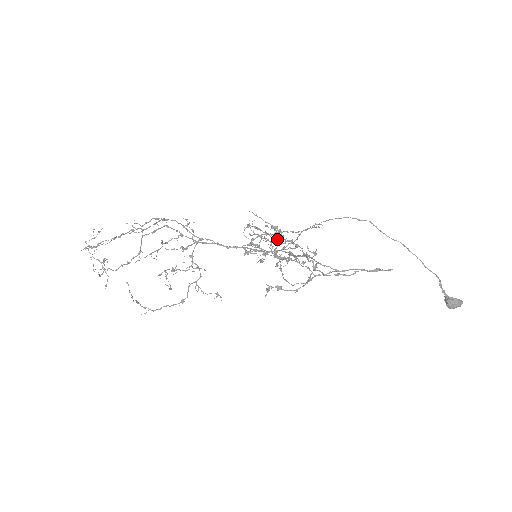
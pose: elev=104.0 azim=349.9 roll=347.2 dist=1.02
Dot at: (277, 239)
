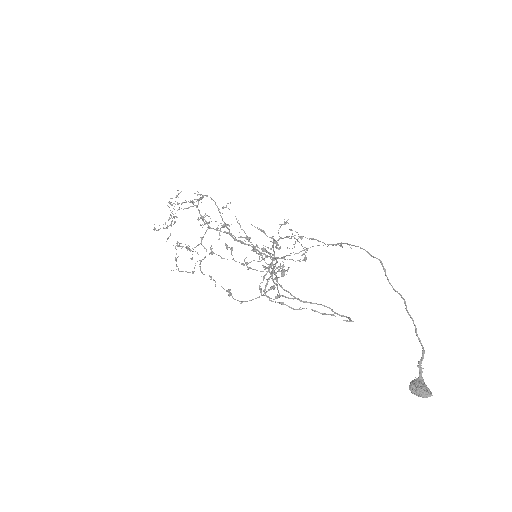
Dot at: occluded
